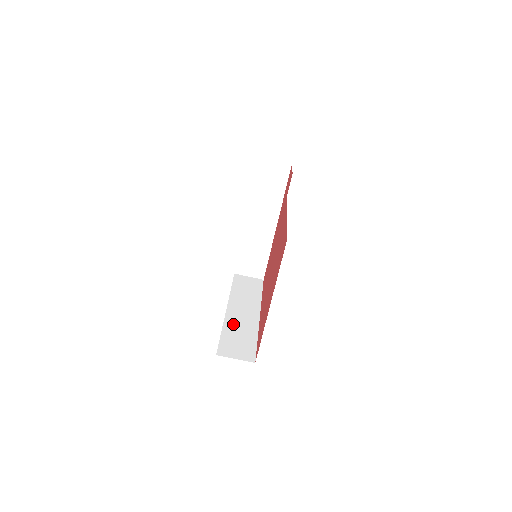
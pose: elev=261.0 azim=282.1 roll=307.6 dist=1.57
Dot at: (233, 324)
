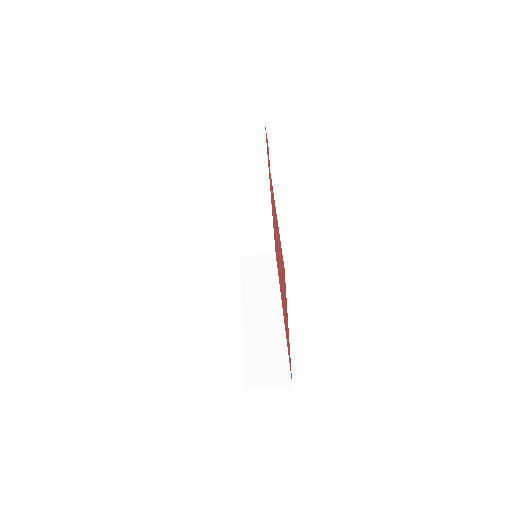
Dot at: (255, 335)
